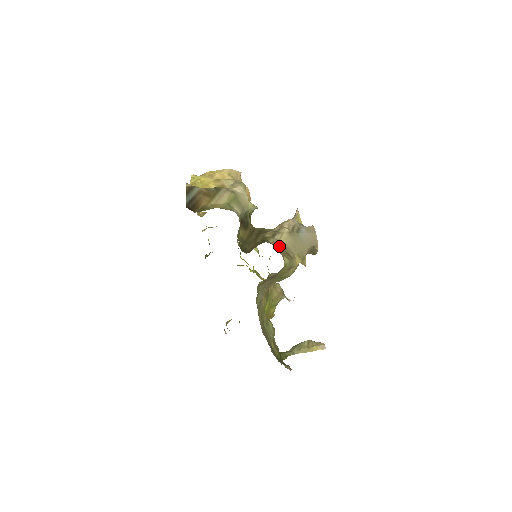
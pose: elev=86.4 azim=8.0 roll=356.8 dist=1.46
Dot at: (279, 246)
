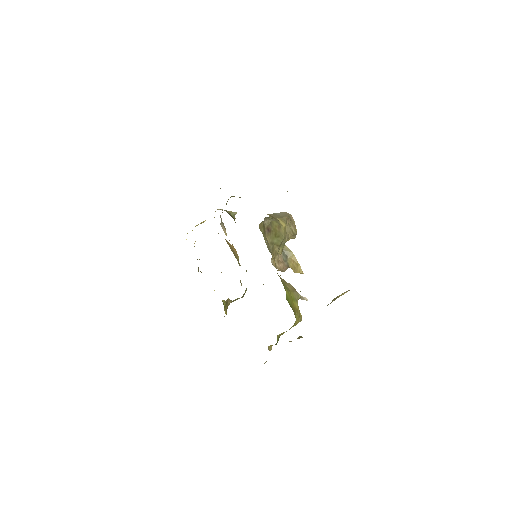
Dot at: occluded
